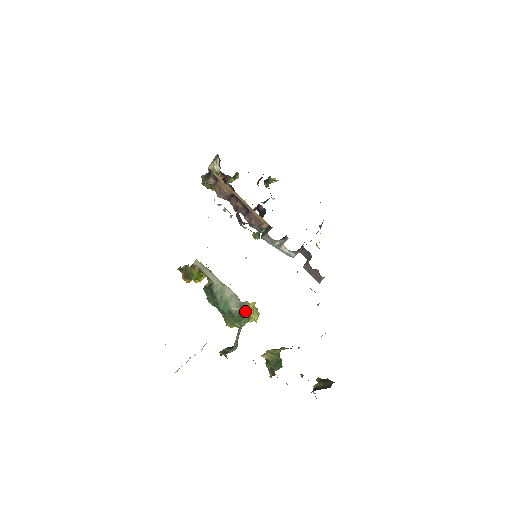
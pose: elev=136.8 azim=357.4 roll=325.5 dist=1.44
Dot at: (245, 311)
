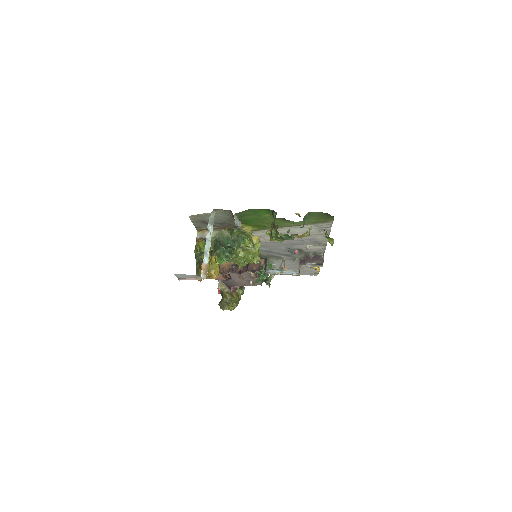
Dot at: (244, 234)
